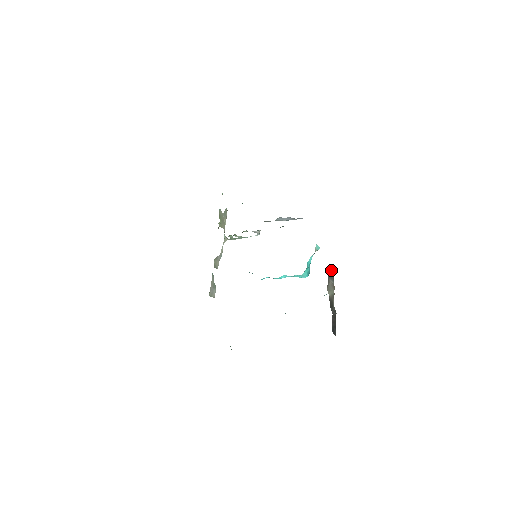
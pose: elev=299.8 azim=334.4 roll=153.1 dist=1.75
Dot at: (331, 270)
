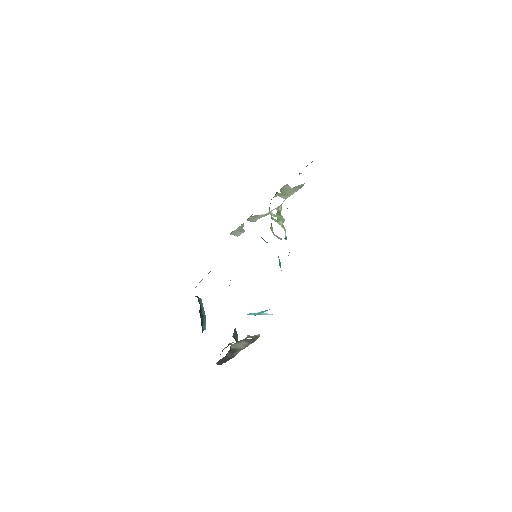
Dot at: (254, 337)
